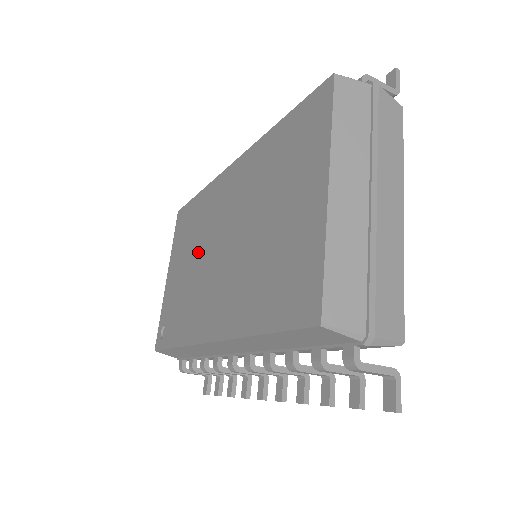
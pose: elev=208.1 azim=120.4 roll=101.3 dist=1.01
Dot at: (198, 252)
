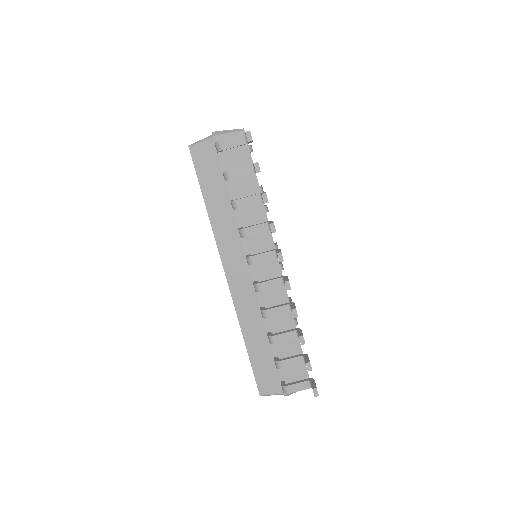
Dot at: occluded
